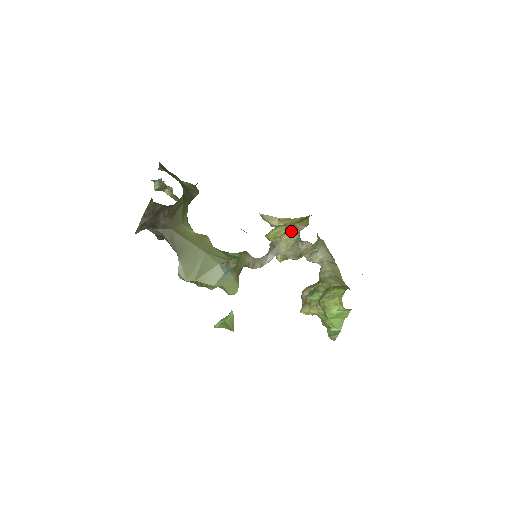
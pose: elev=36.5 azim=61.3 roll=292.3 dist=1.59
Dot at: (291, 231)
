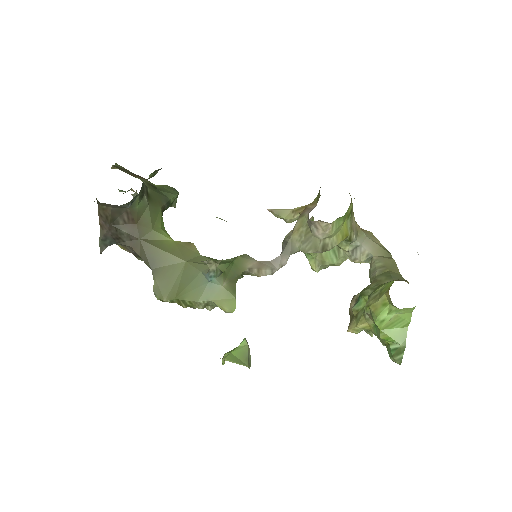
Dot at: (302, 216)
